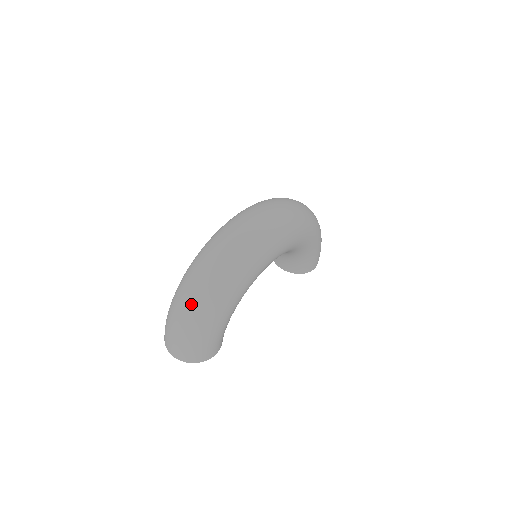
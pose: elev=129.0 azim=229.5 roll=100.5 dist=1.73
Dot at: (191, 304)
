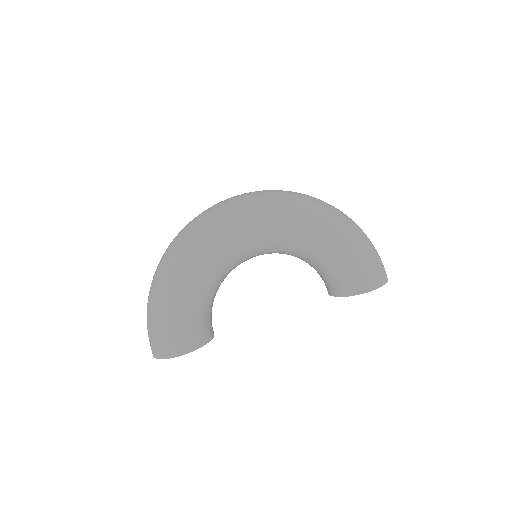
Dot at: (152, 283)
